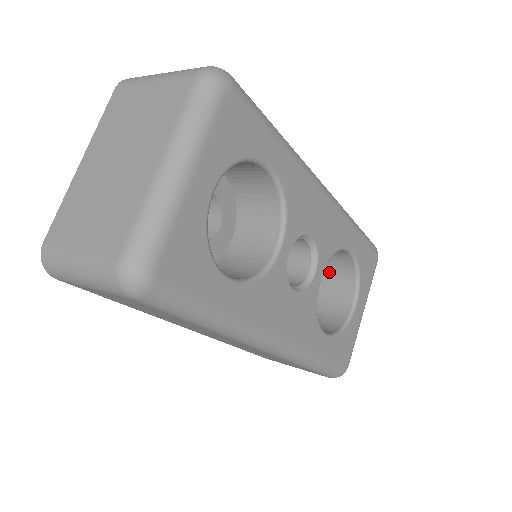
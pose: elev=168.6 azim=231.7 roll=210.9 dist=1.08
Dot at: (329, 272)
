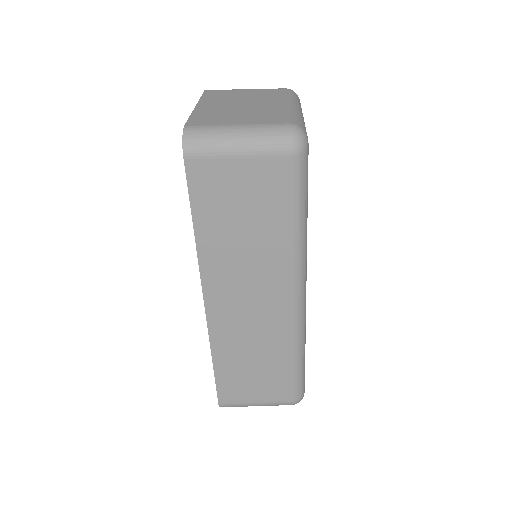
Dot at: occluded
